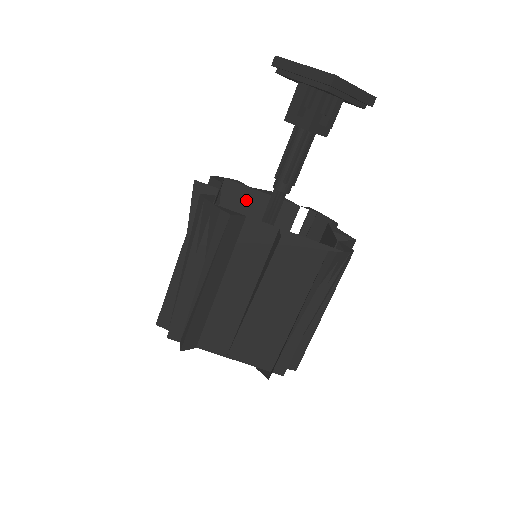
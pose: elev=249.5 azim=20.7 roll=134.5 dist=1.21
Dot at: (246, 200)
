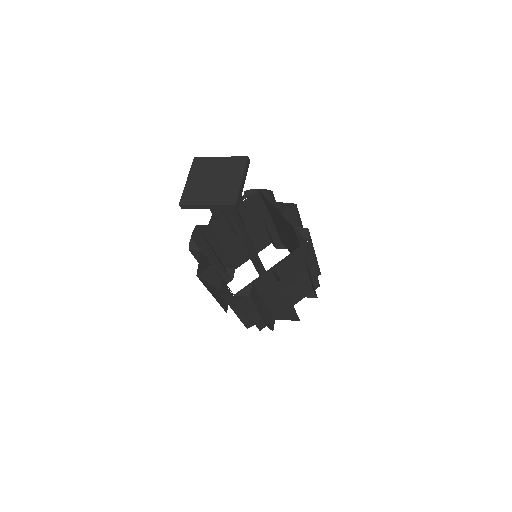
Dot at: (272, 208)
